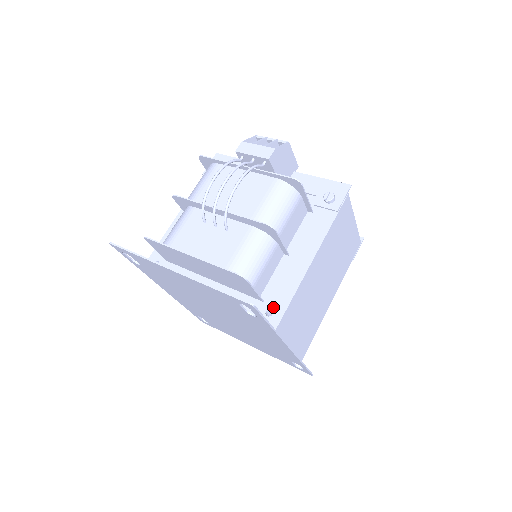
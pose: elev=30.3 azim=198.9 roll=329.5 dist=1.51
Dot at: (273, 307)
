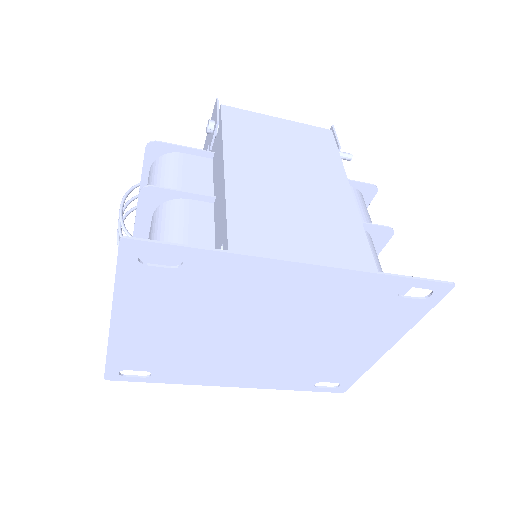
Dot at: (221, 242)
